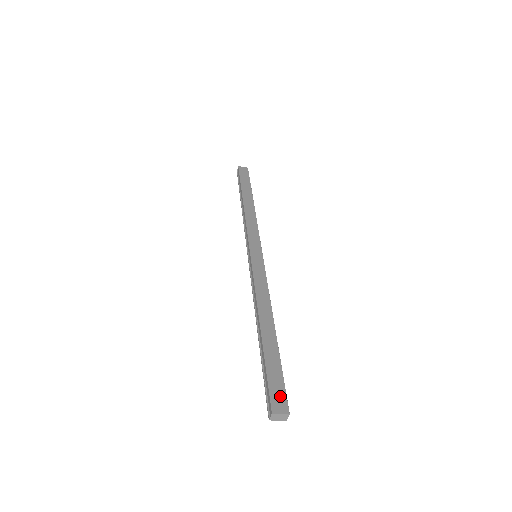
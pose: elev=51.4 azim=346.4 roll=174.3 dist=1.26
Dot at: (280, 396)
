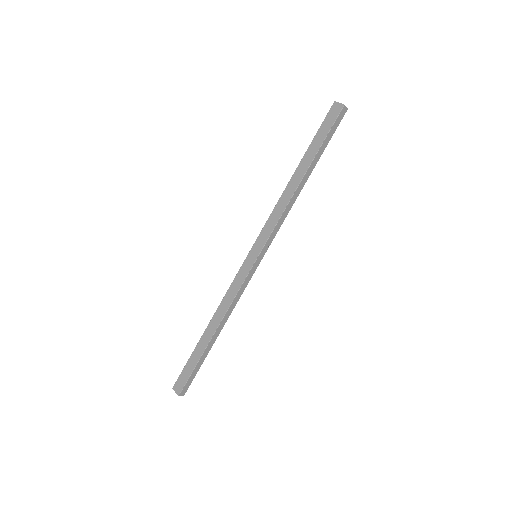
Dot at: (182, 383)
